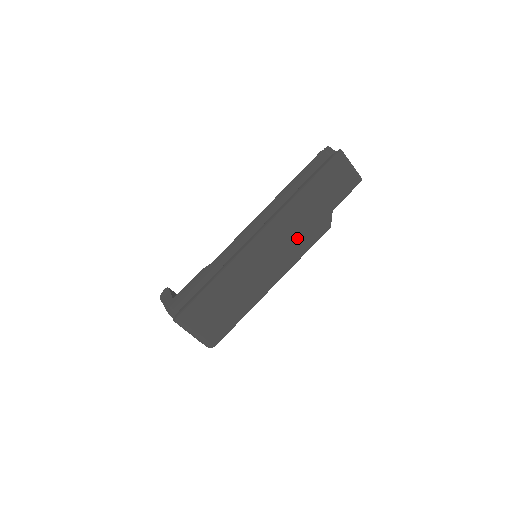
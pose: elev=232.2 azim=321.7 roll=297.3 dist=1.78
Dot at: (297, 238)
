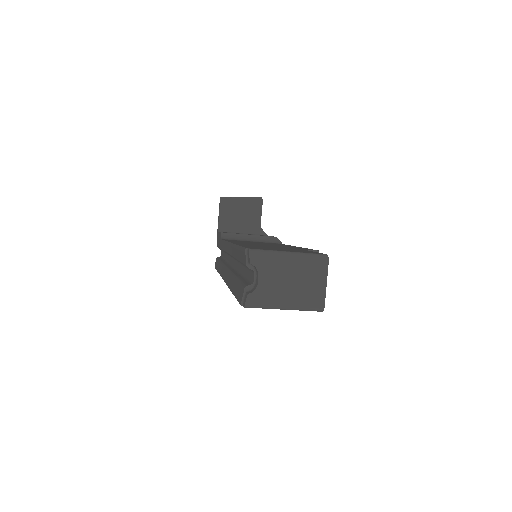
Dot at: occluded
